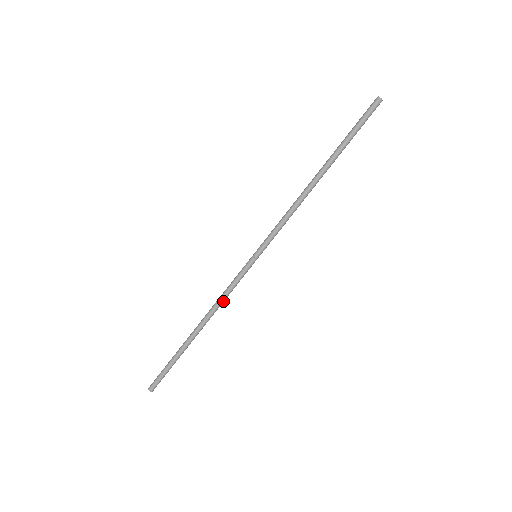
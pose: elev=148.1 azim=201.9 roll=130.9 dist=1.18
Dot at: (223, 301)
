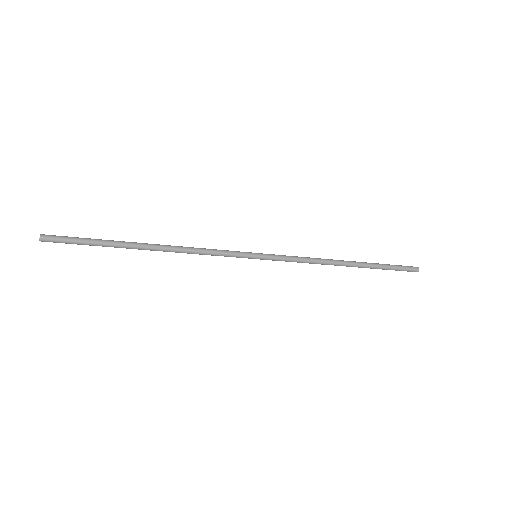
Dot at: (197, 252)
